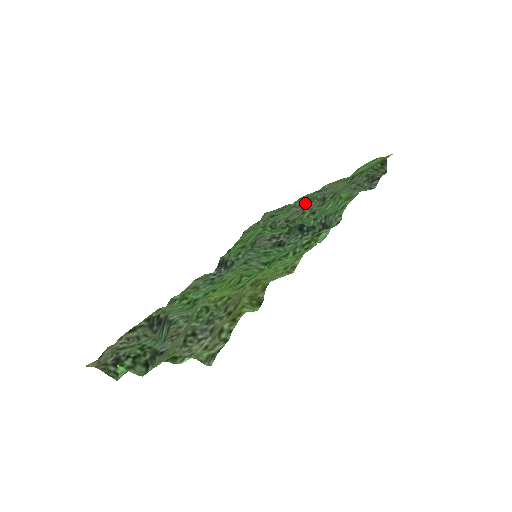
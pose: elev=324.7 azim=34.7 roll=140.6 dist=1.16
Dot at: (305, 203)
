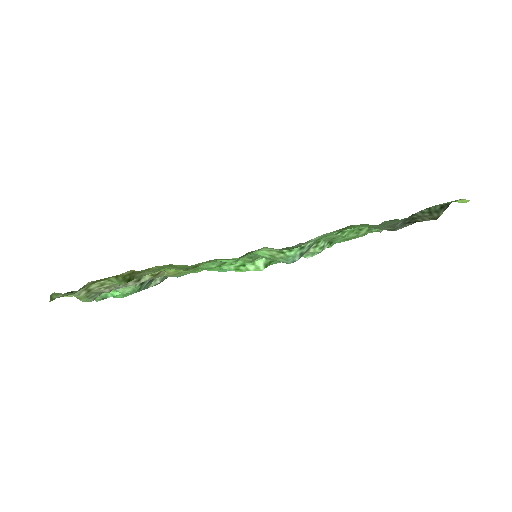
Dot at: occluded
